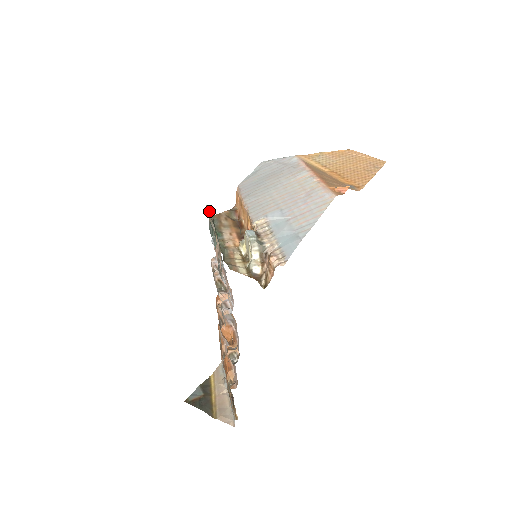
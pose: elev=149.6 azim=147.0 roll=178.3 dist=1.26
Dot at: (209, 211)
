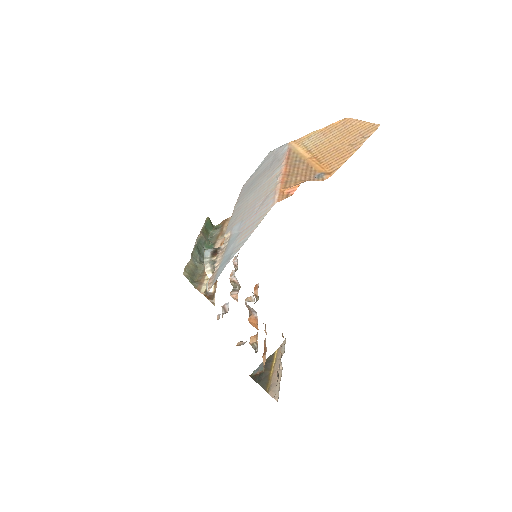
Dot at: (207, 224)
